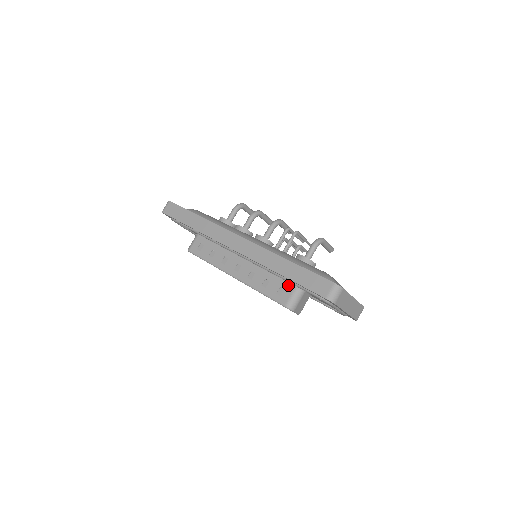
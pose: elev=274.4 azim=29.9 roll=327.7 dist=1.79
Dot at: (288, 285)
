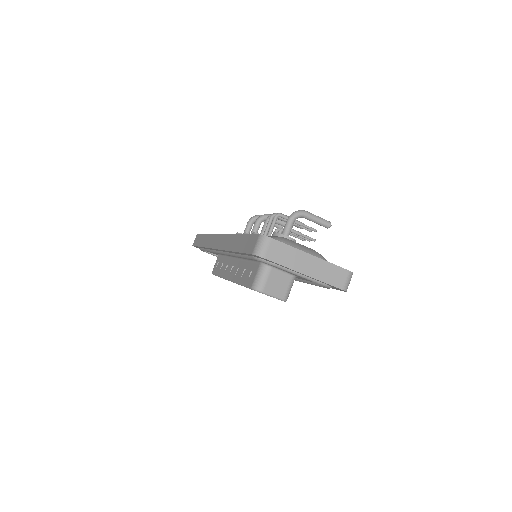
Dot at: (255, 265)
